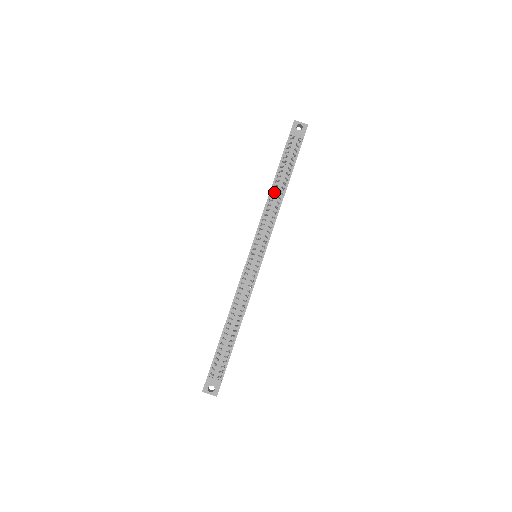
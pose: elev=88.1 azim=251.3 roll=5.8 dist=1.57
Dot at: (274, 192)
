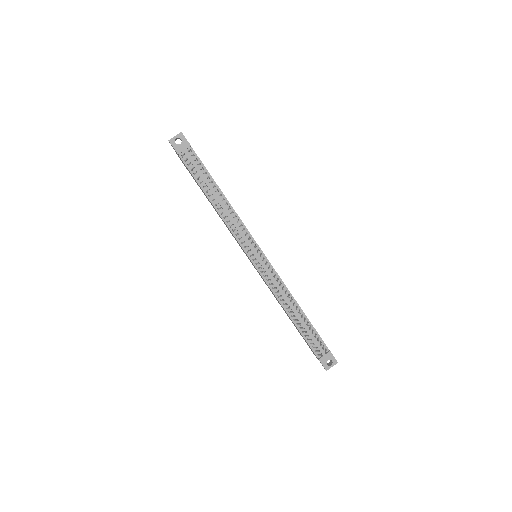
Dot at: (217, 204)
